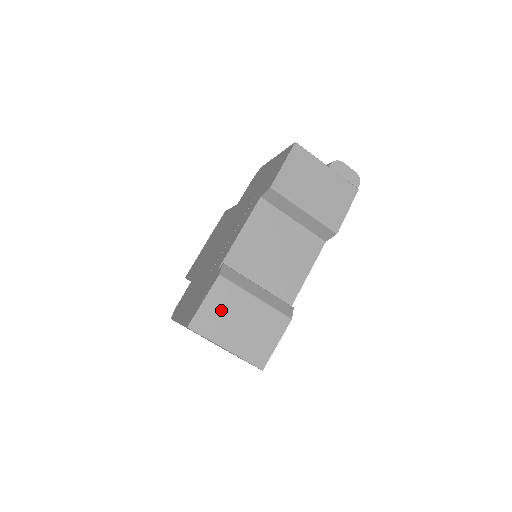
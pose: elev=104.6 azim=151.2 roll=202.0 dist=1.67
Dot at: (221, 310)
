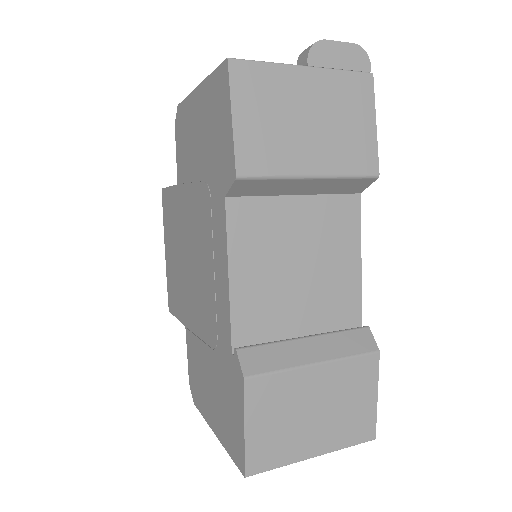
Dot at: (277, 420)
